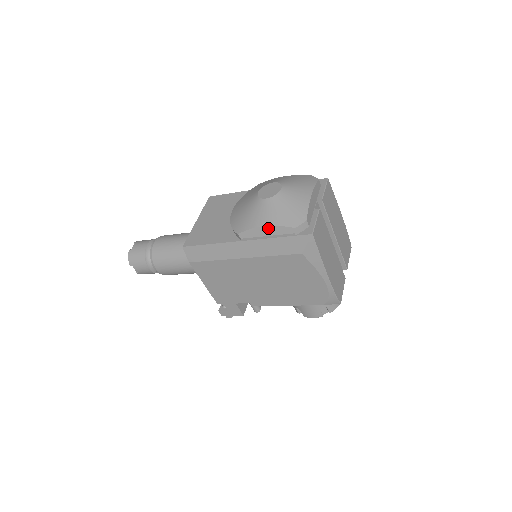
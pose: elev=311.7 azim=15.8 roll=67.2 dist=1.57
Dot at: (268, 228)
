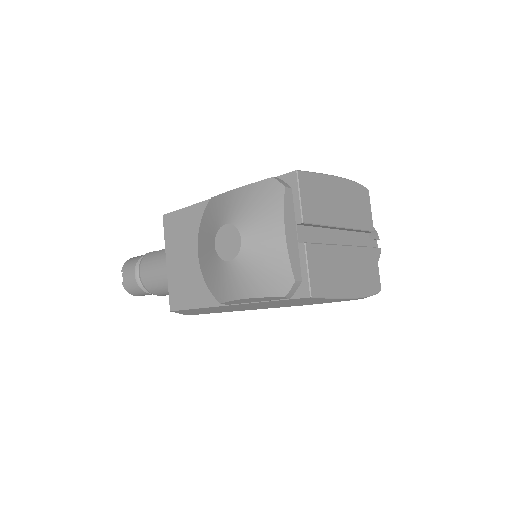
Dot at: (252, 299)
